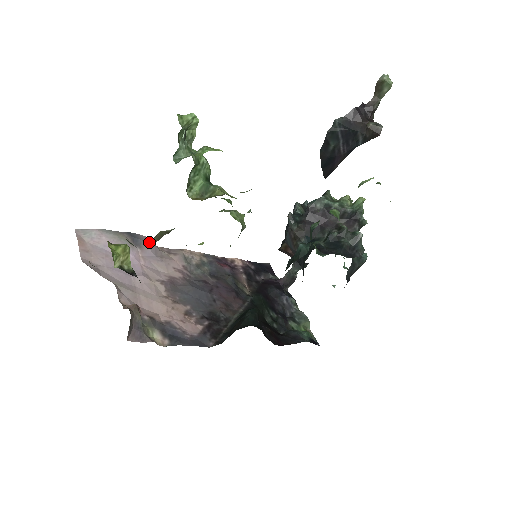
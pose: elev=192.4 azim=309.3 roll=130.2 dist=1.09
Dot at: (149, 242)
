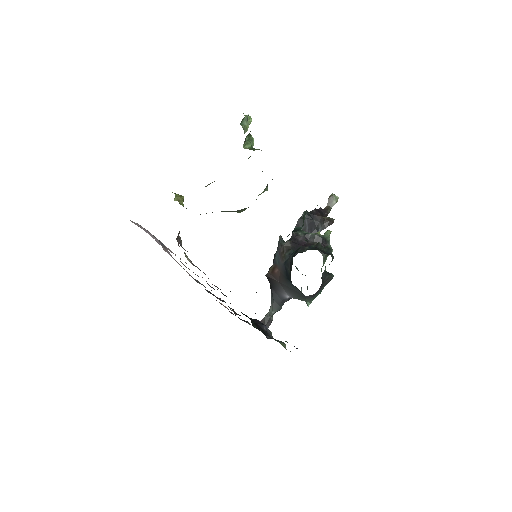
Dot at: occluded
